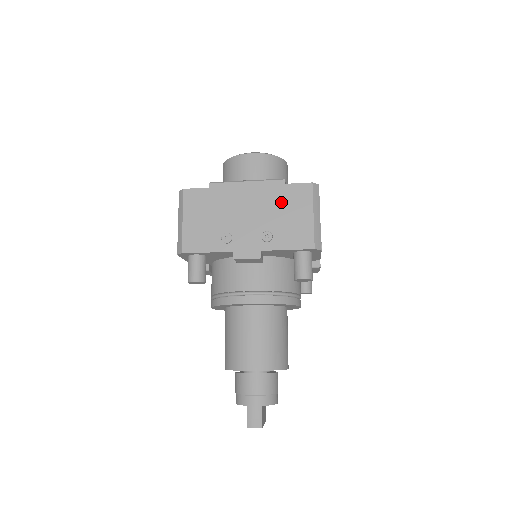
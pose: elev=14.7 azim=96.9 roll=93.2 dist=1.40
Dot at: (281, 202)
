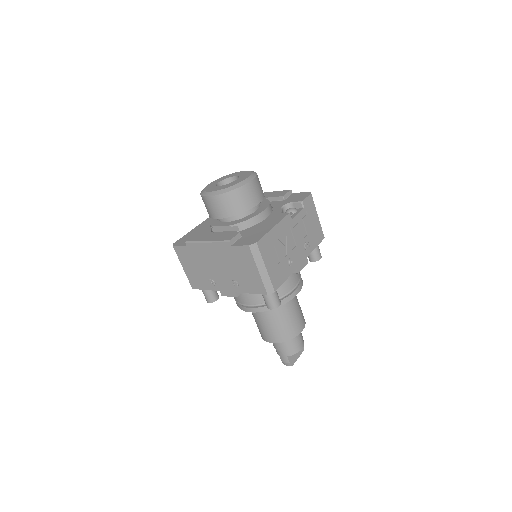
Dot at: (234, 260)
